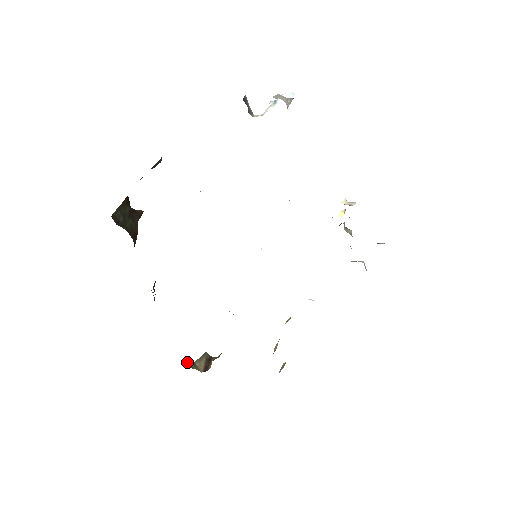
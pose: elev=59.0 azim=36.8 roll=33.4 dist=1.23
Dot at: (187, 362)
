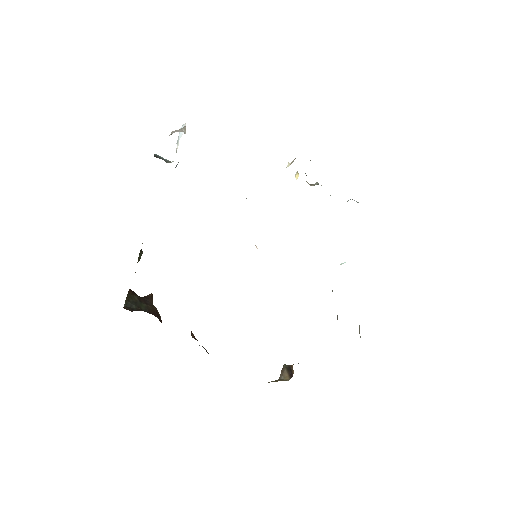
Dot at: occluded
